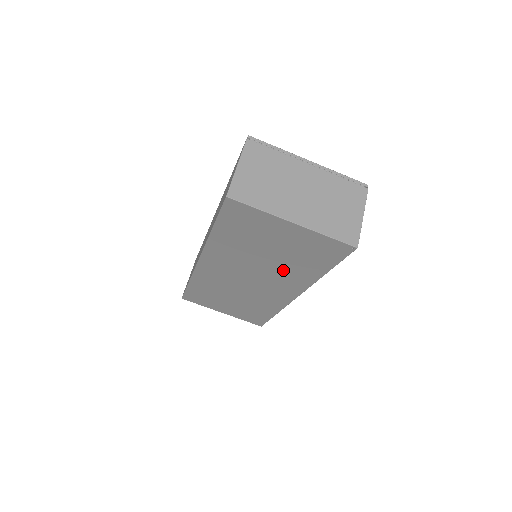
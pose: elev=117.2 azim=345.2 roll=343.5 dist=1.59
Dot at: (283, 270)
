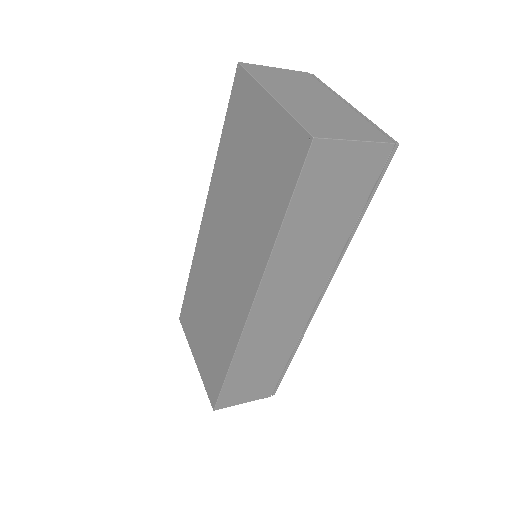
Dot at: (250, 225)
